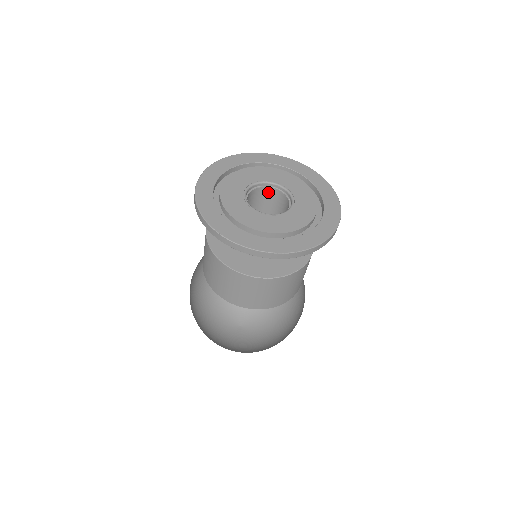
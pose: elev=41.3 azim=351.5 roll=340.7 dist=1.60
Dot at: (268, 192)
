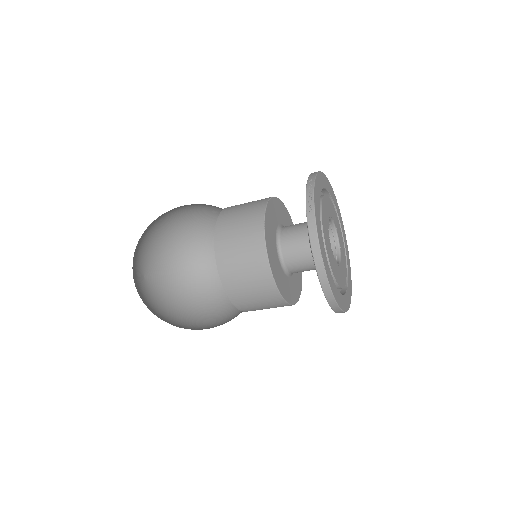
Dot at: occluded
